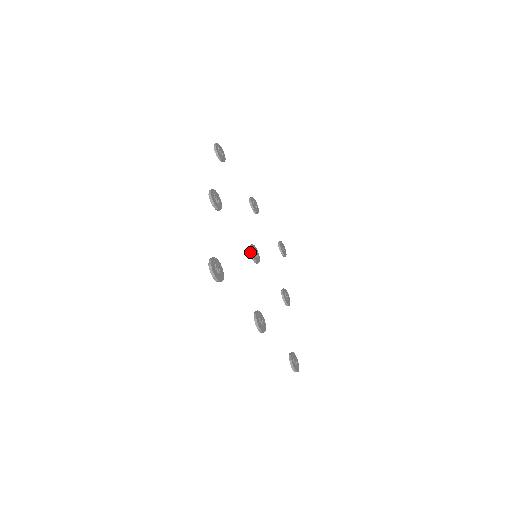
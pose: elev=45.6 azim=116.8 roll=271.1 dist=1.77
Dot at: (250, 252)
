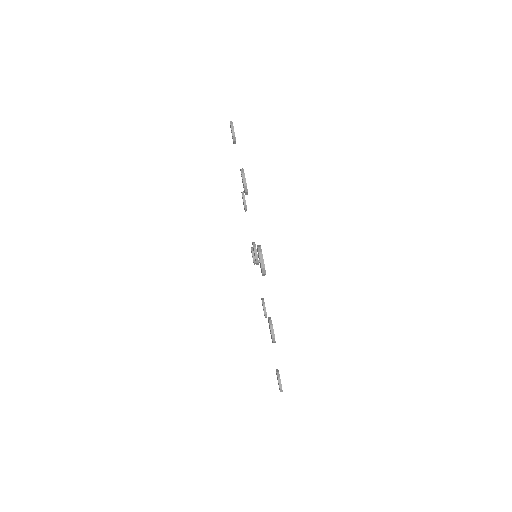
Dot at: (255, 250)
